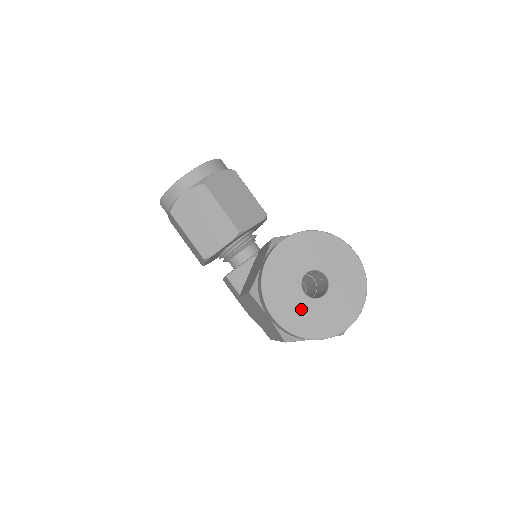
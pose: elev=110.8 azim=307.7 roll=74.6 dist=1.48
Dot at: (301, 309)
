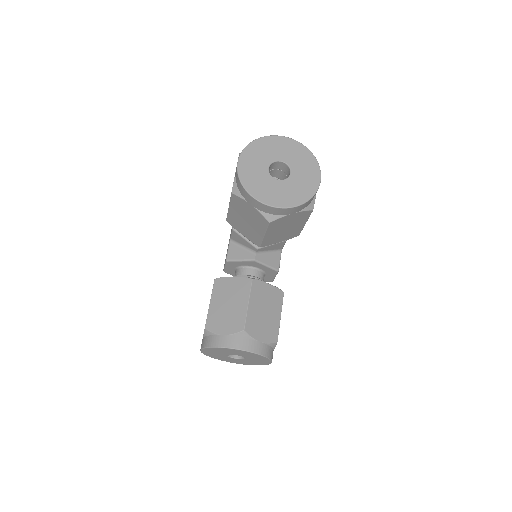
Dot at: (218, 355)
